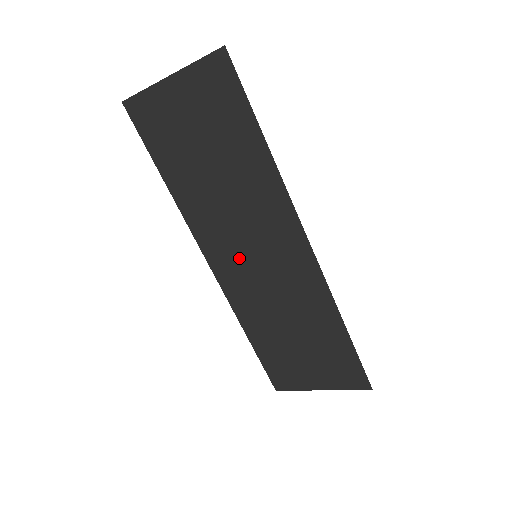
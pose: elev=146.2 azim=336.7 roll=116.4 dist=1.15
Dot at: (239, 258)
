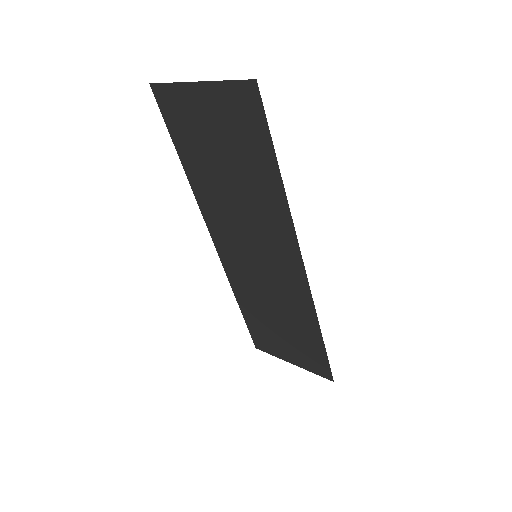
Dot at: (241, 251)
